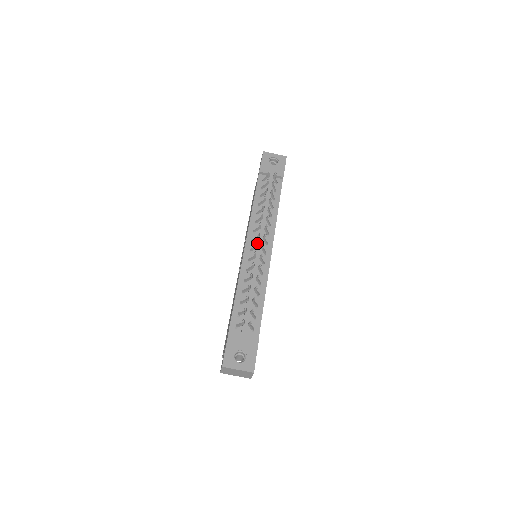
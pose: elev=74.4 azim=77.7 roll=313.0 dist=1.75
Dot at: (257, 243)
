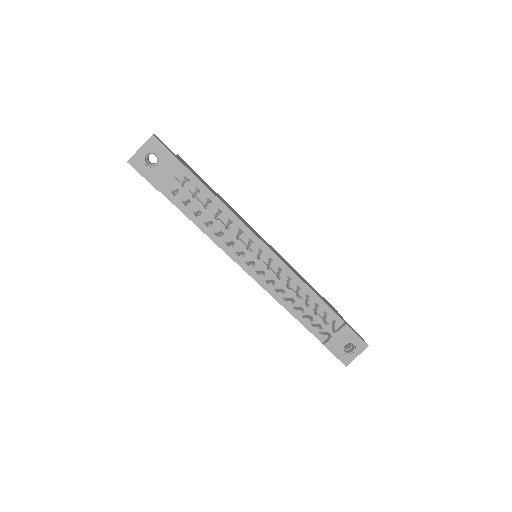
Dot at: (264, 275)
